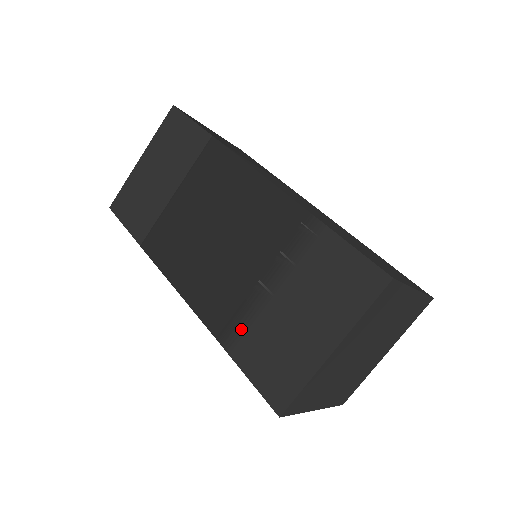
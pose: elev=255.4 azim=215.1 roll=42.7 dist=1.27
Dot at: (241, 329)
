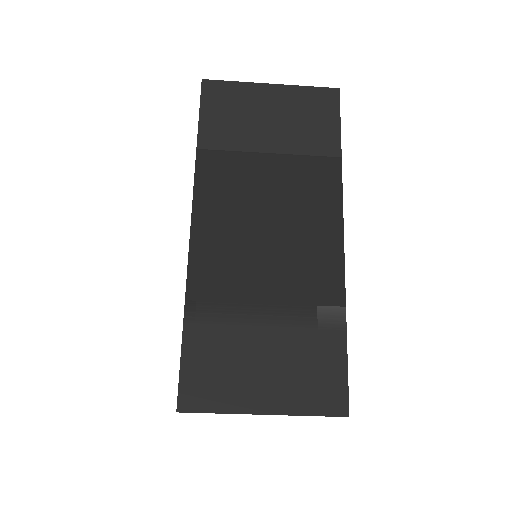
Dot at: (213, 319)
